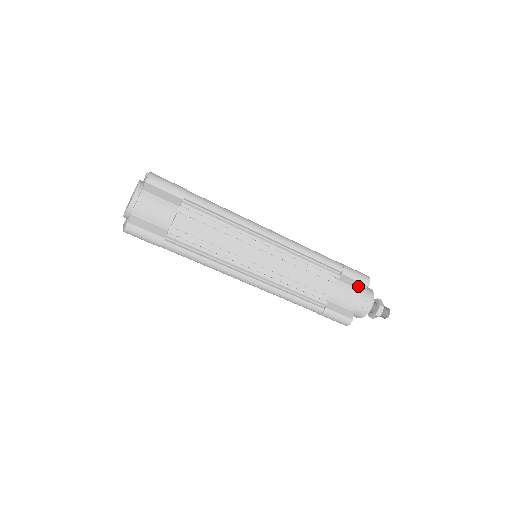
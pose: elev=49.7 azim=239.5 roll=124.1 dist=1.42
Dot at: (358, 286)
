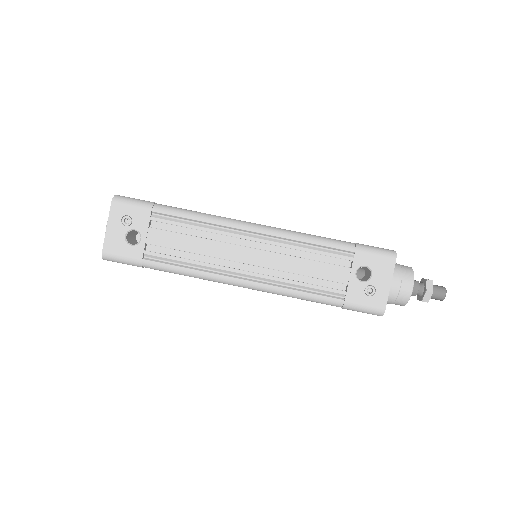
Dot at: occluded
